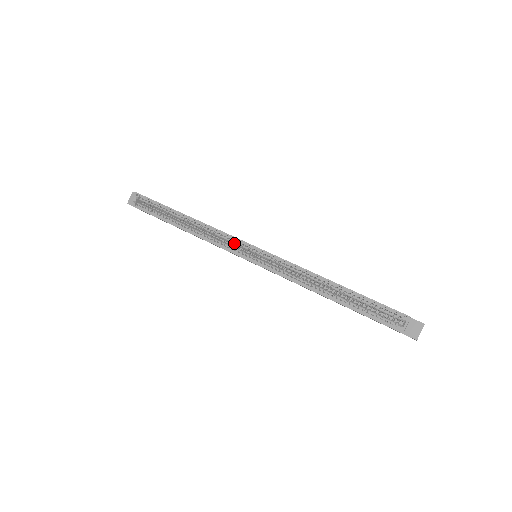
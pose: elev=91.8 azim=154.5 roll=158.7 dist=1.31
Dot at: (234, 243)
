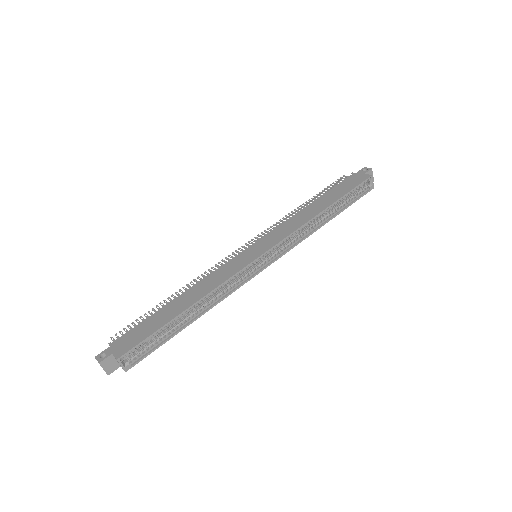
Dot at: (245, 271)
